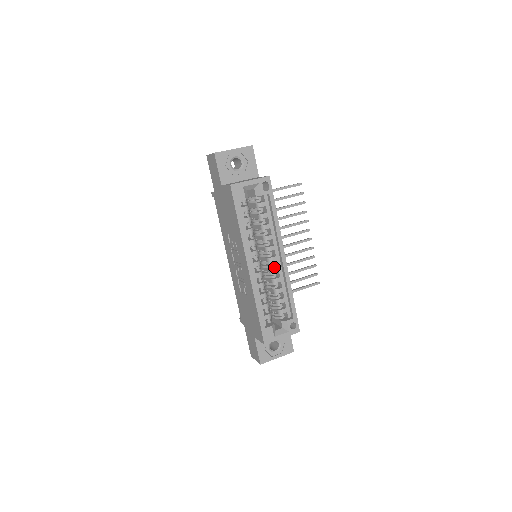
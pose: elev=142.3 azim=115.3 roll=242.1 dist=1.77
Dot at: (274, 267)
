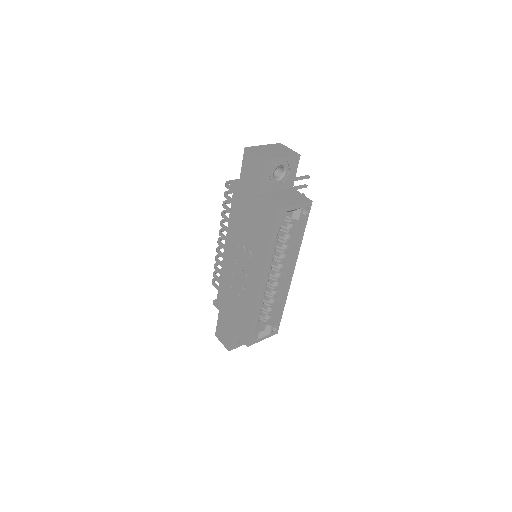
Dot at: (279, 280)
